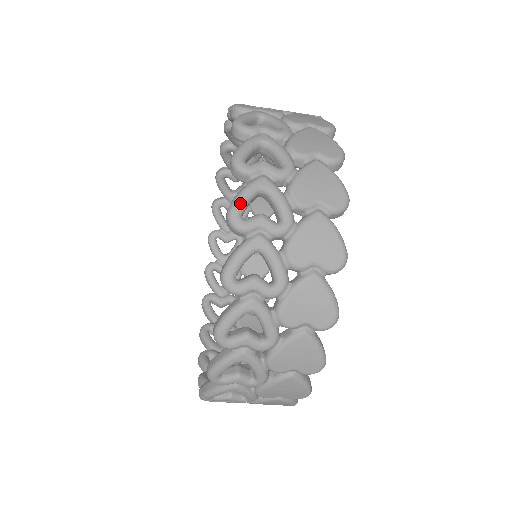
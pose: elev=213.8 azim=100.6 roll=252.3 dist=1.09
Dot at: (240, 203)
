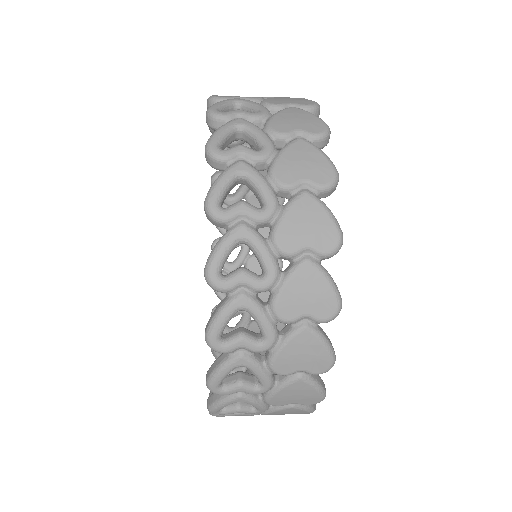
Dot at: (217, 136)
